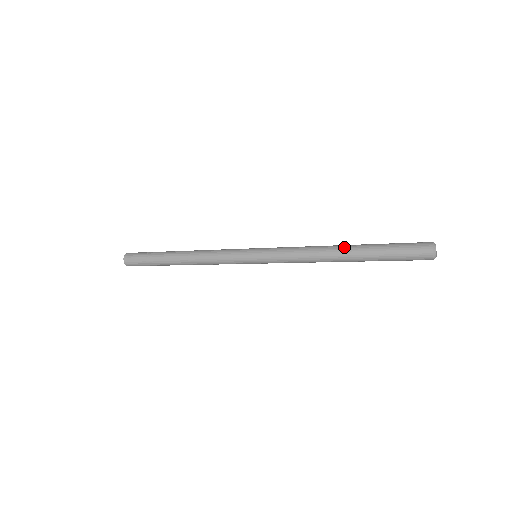
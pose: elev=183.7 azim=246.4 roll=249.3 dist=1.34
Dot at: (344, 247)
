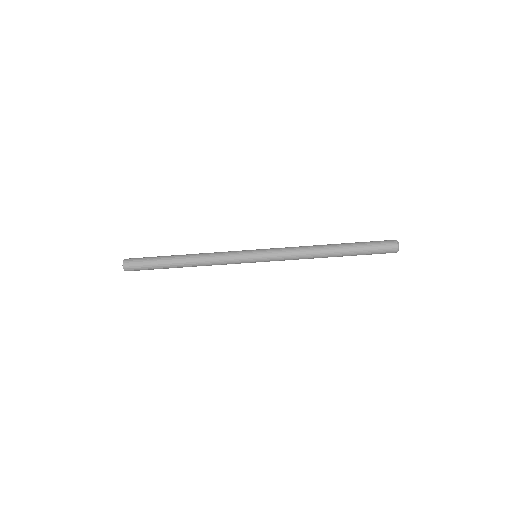
Dot at: (331, 244)
